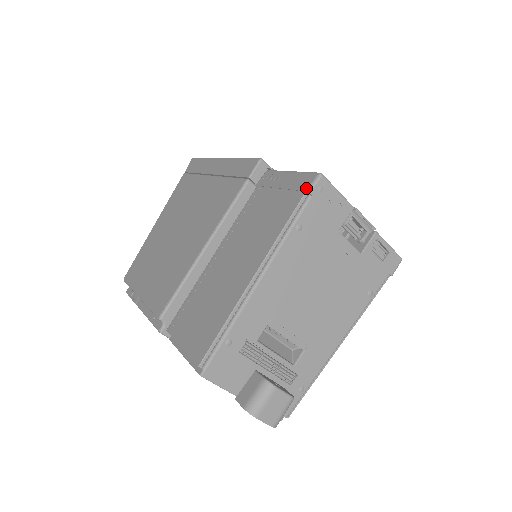
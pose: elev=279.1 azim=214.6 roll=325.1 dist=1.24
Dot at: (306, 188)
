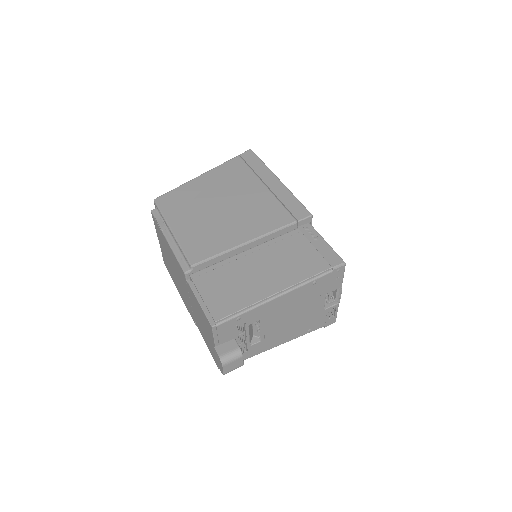
Dot at: (333, 265)
